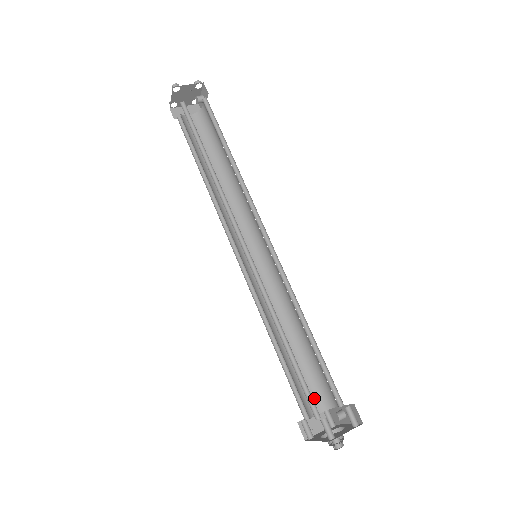
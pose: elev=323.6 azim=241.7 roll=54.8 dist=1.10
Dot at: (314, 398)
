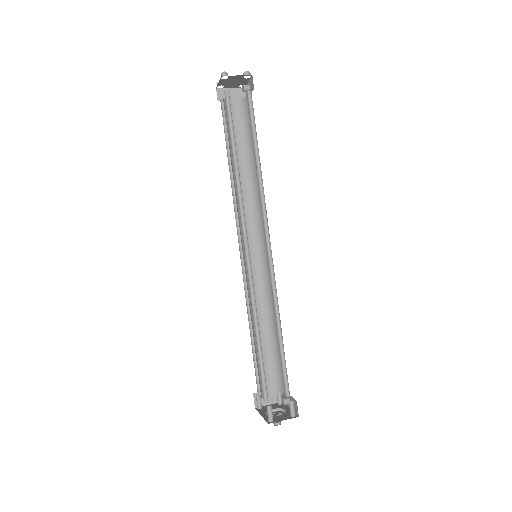
Dot at: (271, 381)
